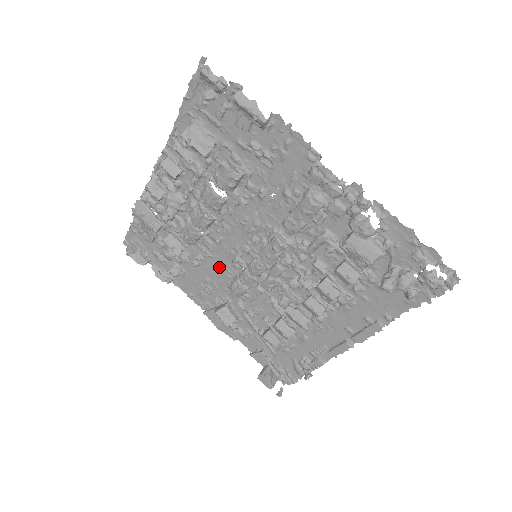
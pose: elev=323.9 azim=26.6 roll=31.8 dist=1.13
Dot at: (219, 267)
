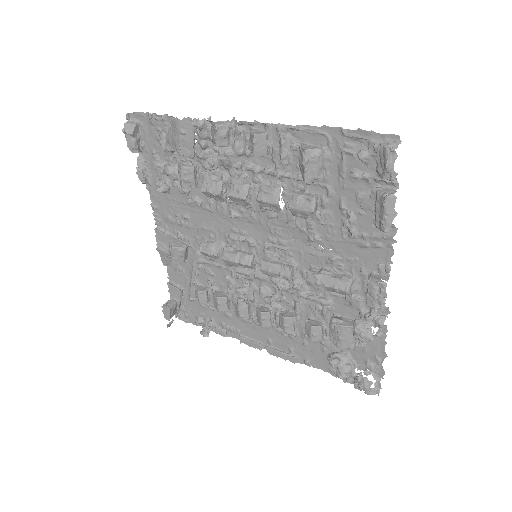
Dot at: (210, 224)
